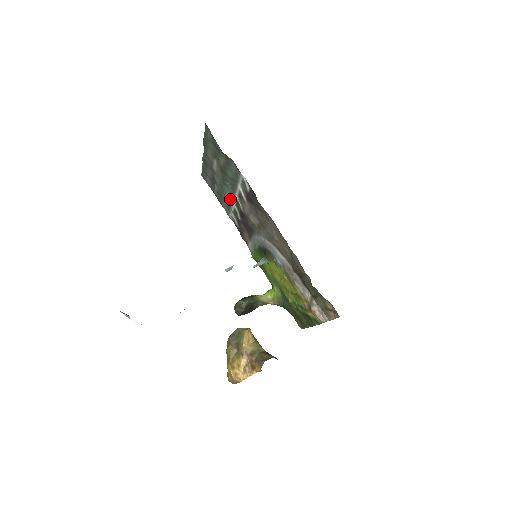
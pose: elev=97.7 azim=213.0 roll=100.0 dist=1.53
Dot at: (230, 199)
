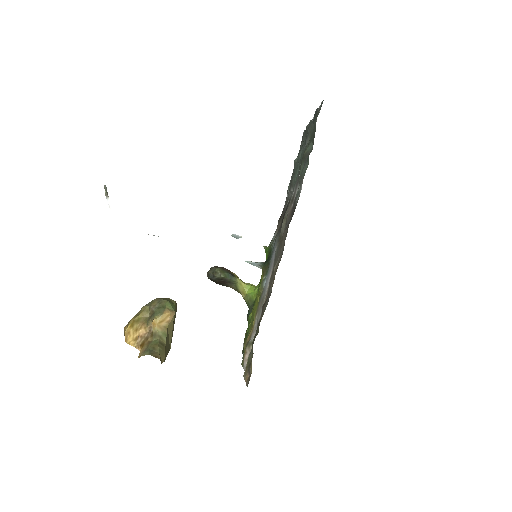
Dot at: (293, 183)
